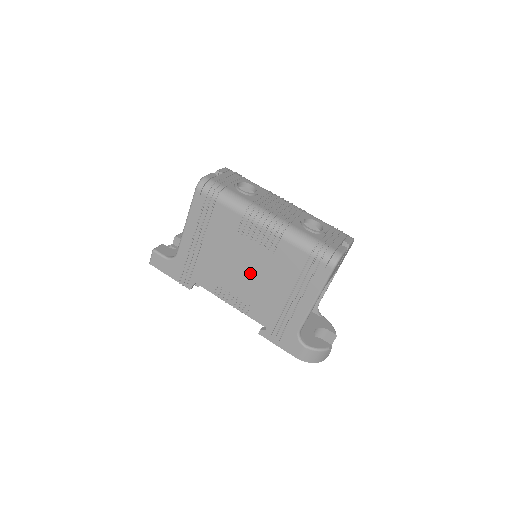
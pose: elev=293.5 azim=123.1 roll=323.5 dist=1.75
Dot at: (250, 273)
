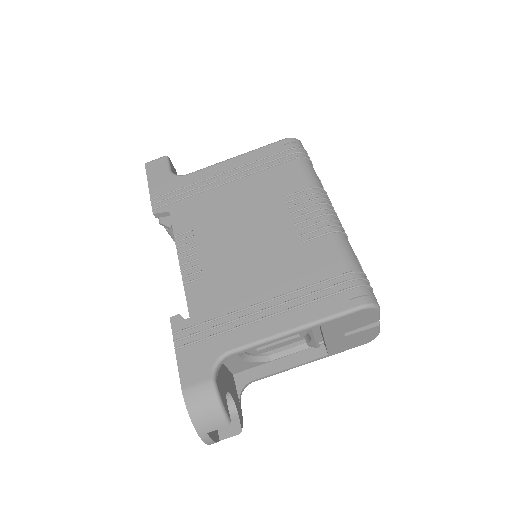
Dot at: (248, 244)
